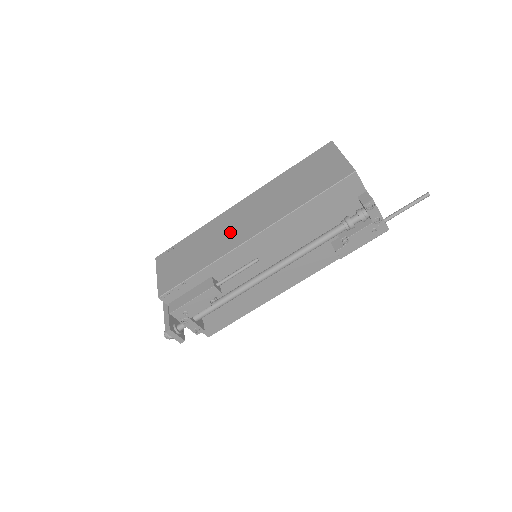
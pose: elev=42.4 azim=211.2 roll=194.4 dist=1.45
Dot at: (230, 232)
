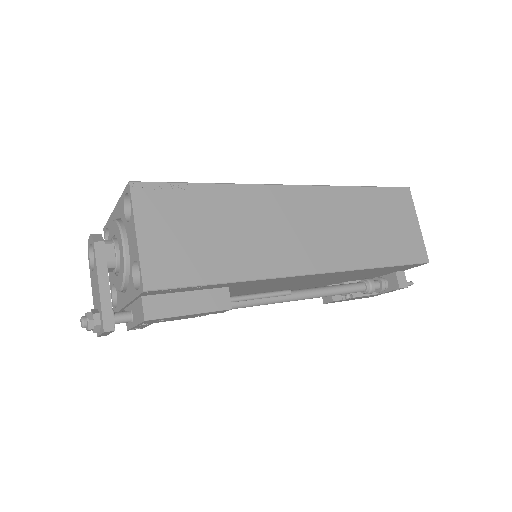
Dot at: (282, 237)
